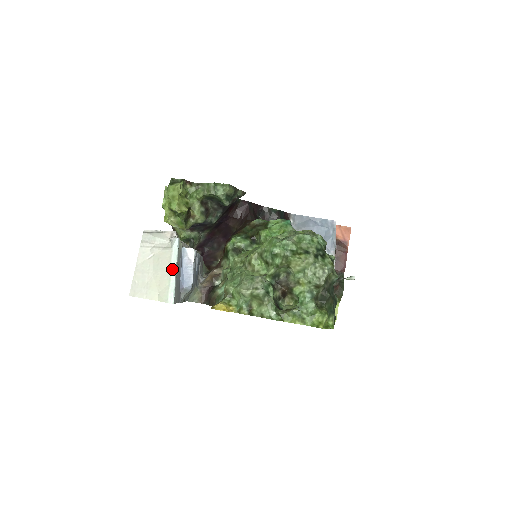
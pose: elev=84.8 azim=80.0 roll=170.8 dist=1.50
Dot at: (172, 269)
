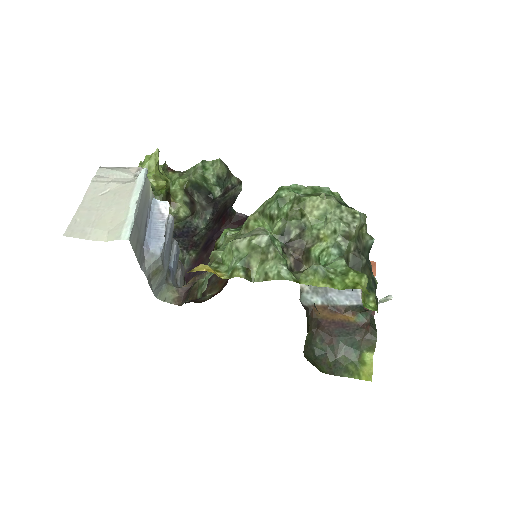
Dot at: (133, 200)
